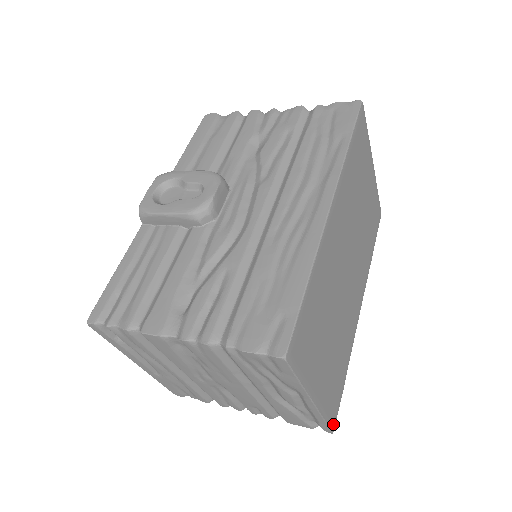
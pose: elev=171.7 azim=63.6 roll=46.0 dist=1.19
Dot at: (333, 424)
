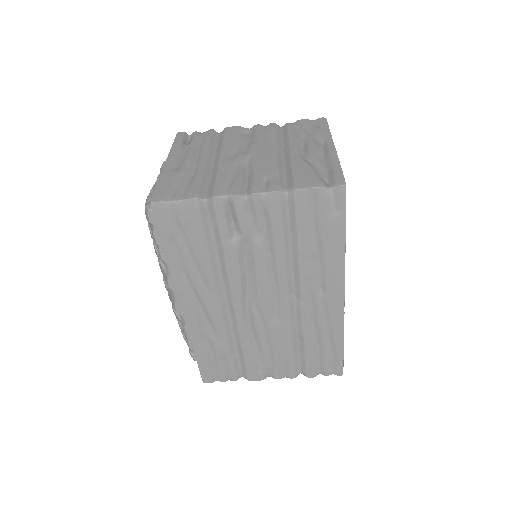
Dot at: occluded
